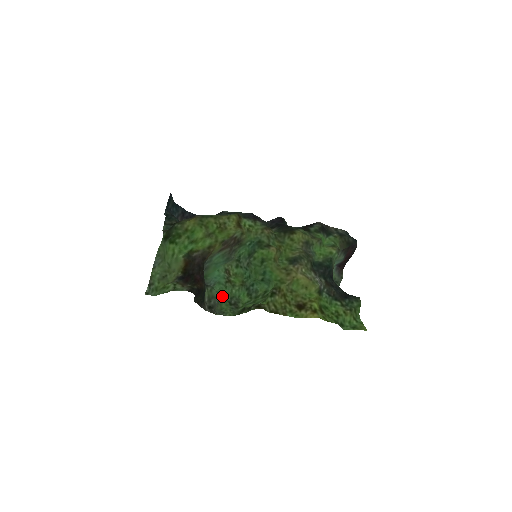
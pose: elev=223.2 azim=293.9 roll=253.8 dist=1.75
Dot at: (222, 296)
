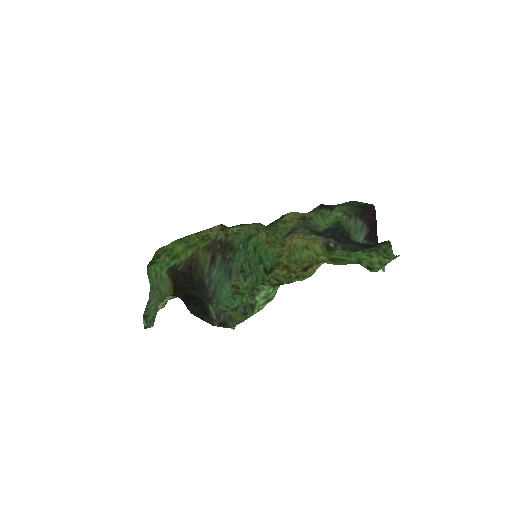
Dot at: (233, 309)
